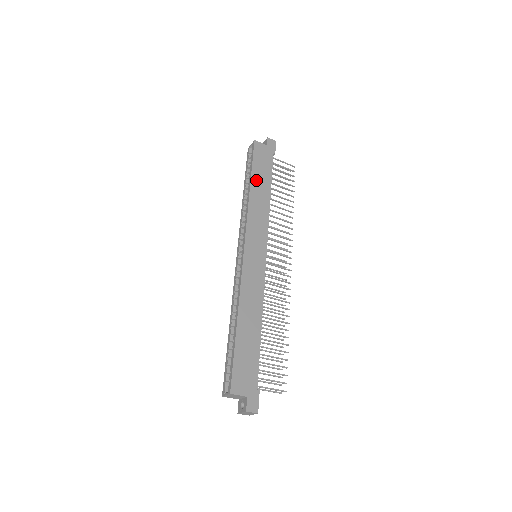
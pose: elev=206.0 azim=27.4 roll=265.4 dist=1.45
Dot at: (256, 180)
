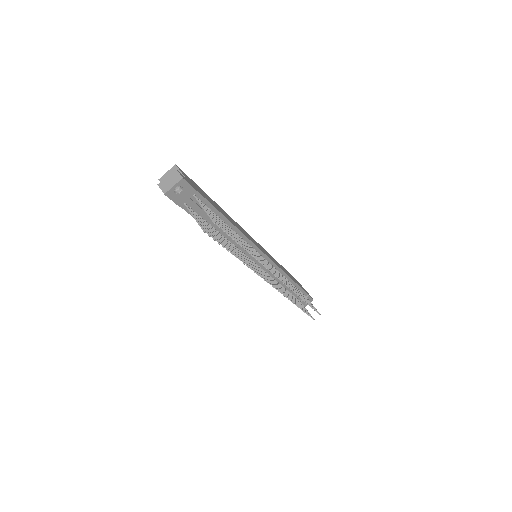
Dot at: (286, 271)
